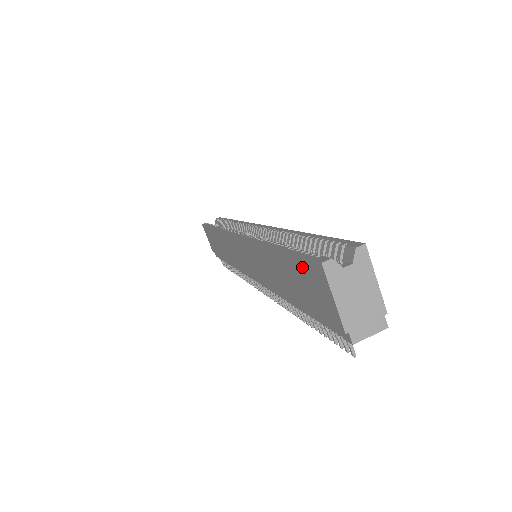
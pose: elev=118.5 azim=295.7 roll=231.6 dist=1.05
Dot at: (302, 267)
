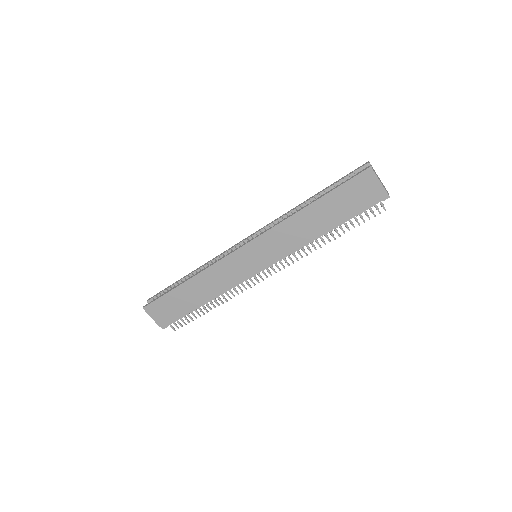
Dot at: (351, 185)
